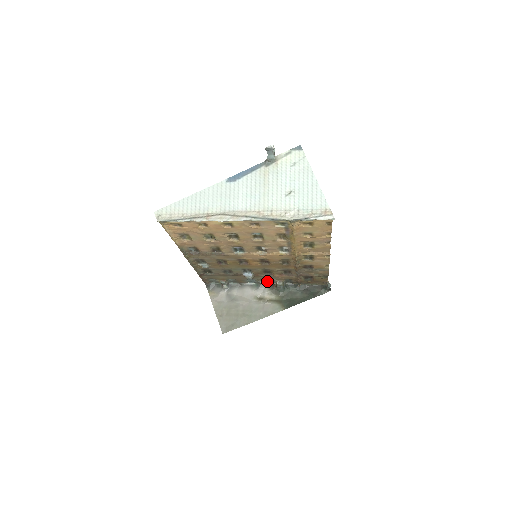
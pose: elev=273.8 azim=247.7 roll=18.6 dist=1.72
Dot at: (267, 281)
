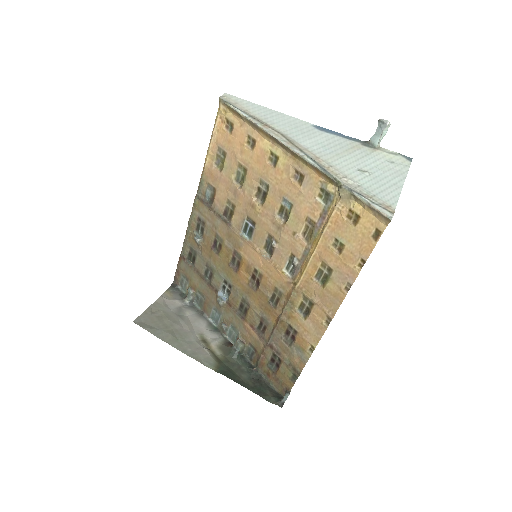
Dot at: (230, 332)
